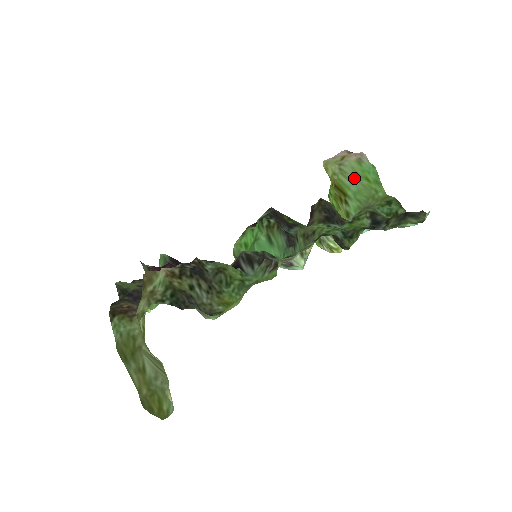
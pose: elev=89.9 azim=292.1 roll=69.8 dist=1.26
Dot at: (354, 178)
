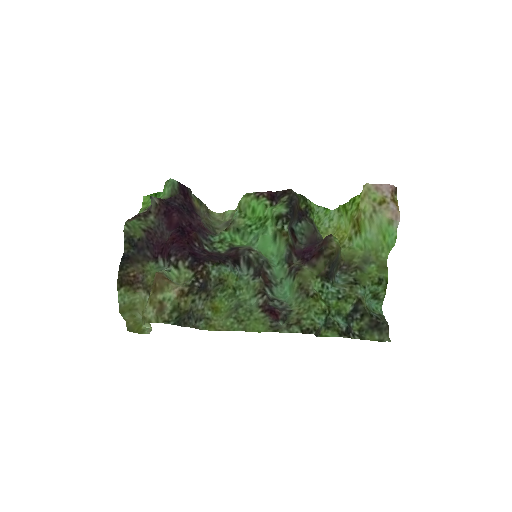
Dot at: (376, 230)
